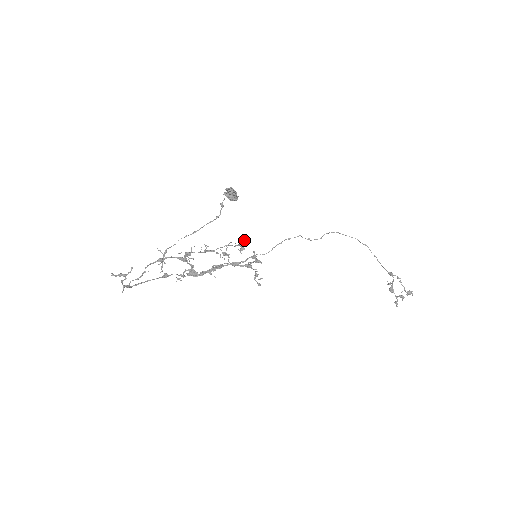
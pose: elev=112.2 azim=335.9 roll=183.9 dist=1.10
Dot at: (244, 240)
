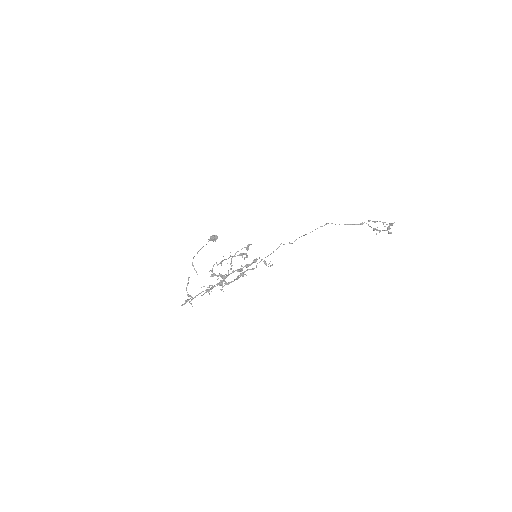
Dot at: occluded
